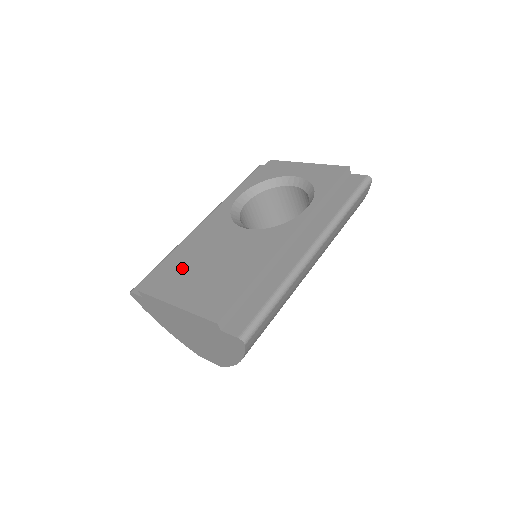
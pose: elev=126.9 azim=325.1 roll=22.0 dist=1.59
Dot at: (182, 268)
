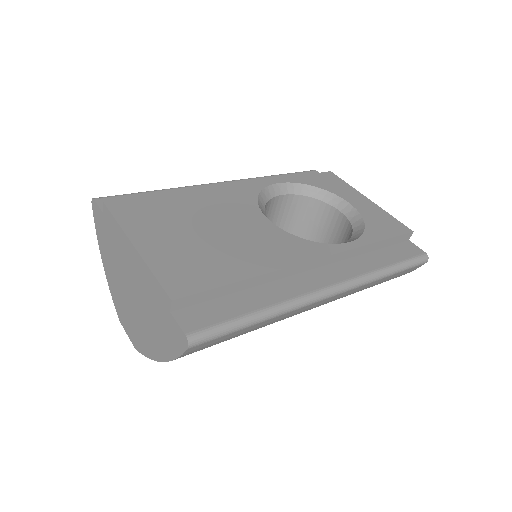
Dot at: (171, 212)
